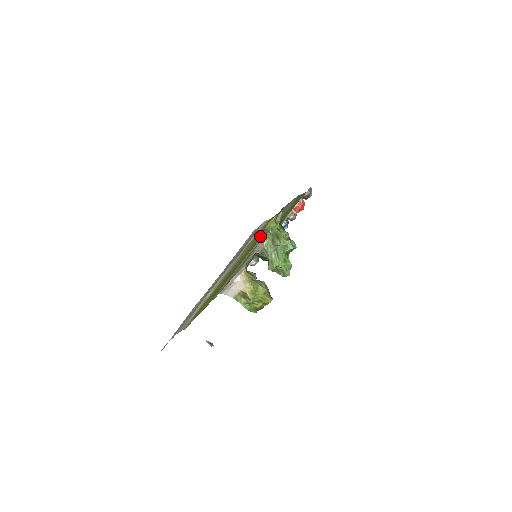
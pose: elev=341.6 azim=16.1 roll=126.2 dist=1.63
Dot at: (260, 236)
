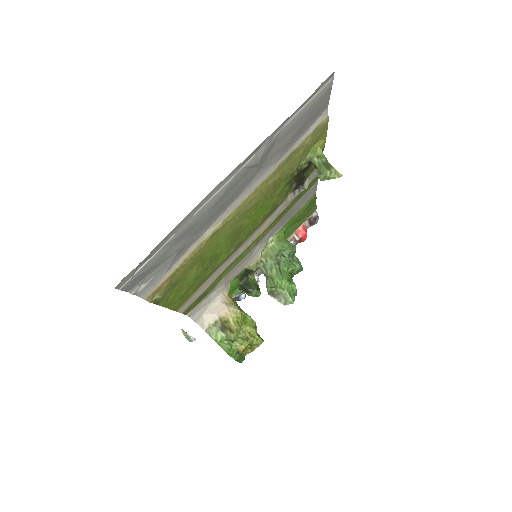
Dot at: (290, 183)
